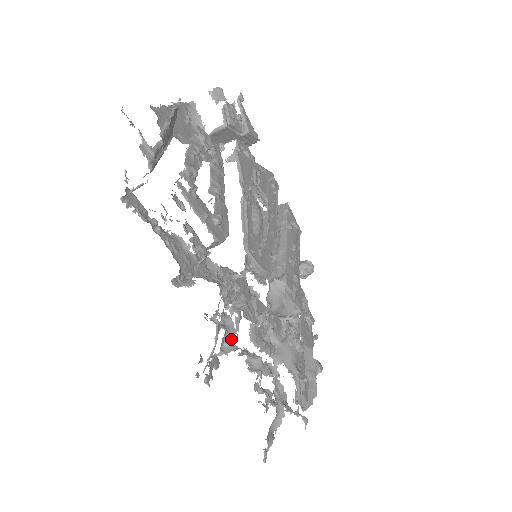
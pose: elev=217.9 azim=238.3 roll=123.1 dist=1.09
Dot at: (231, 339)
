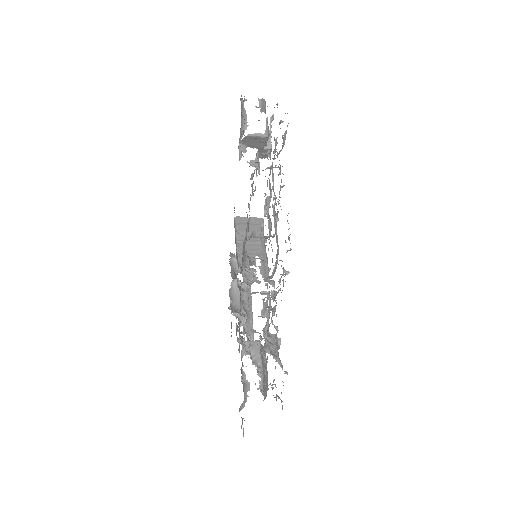
Dot at: (249, 322)
